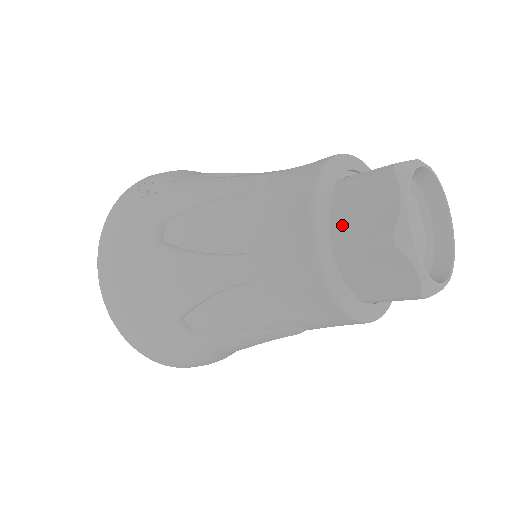
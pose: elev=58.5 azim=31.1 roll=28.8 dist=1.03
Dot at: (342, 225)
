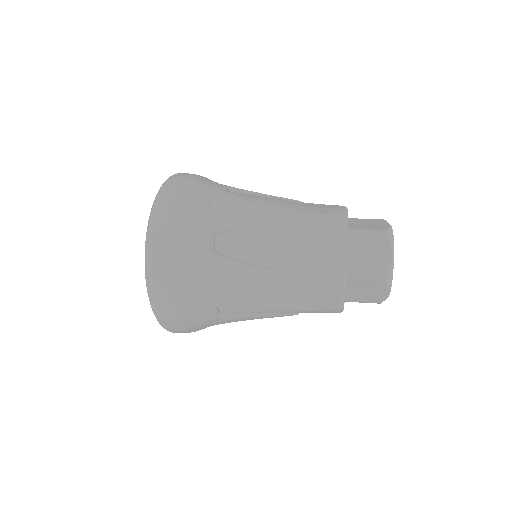
Dot at: (354, 262)
